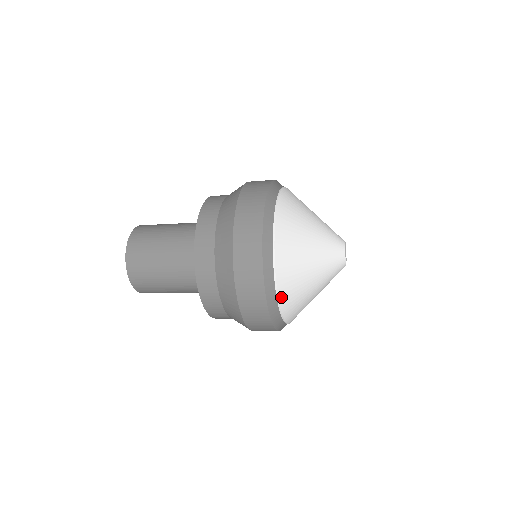
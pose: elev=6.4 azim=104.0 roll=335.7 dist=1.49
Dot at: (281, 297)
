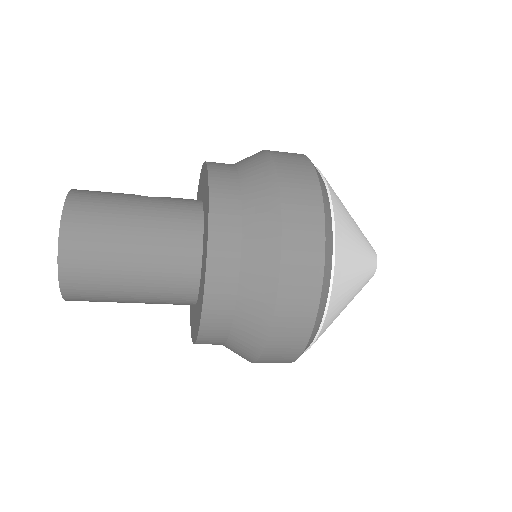
Dot at: occluded
